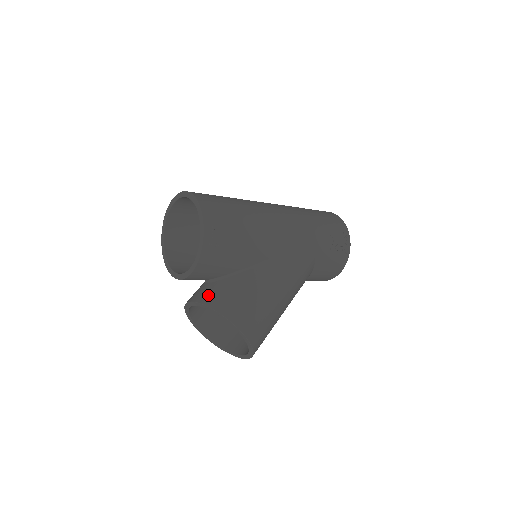
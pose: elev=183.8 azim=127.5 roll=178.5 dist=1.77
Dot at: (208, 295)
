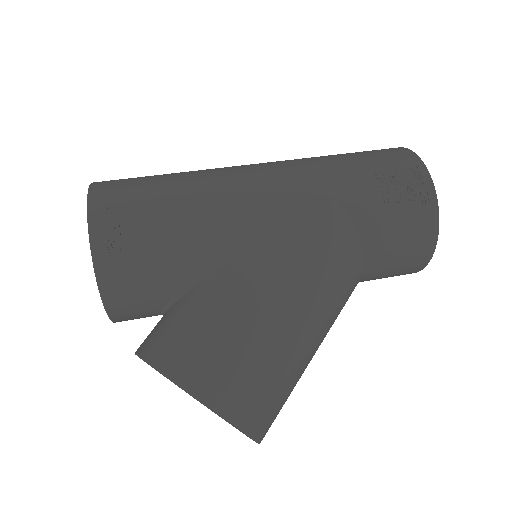
Dot at: (148, 336)
